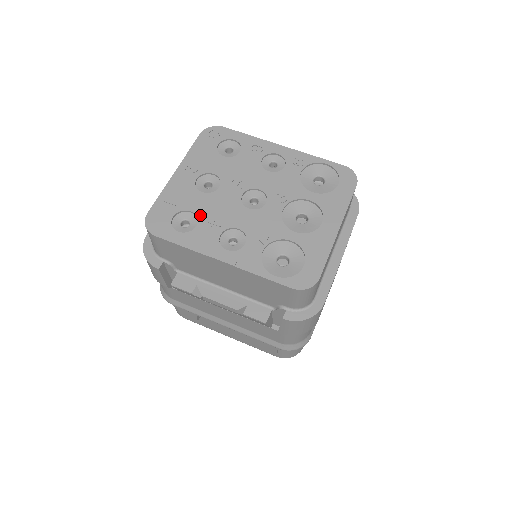
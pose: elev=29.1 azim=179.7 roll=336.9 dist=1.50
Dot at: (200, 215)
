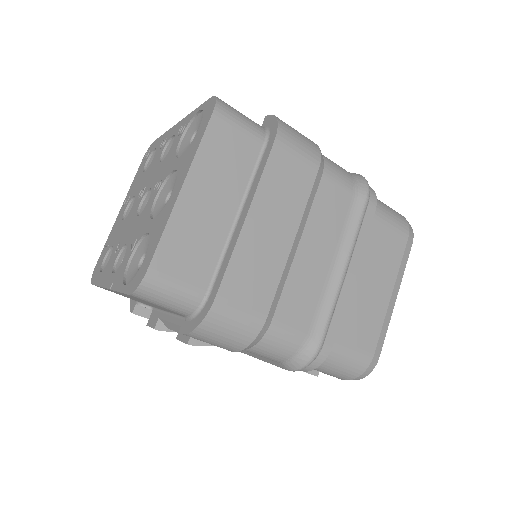
Dot at: (114, 246)
